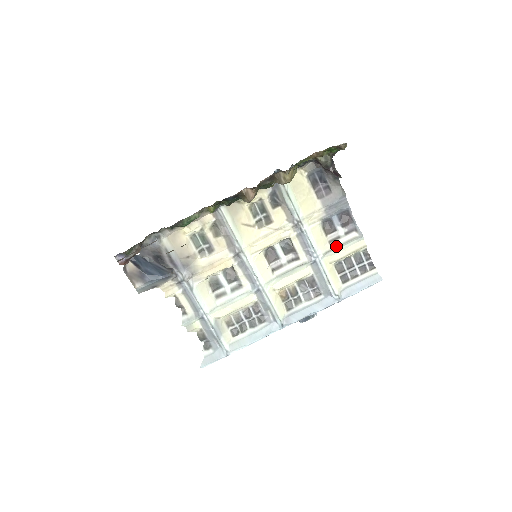
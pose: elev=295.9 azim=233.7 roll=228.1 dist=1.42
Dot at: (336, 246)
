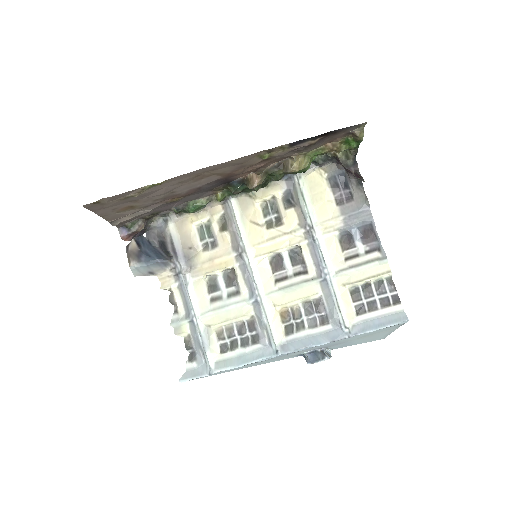
Dot at: (353, 265)
